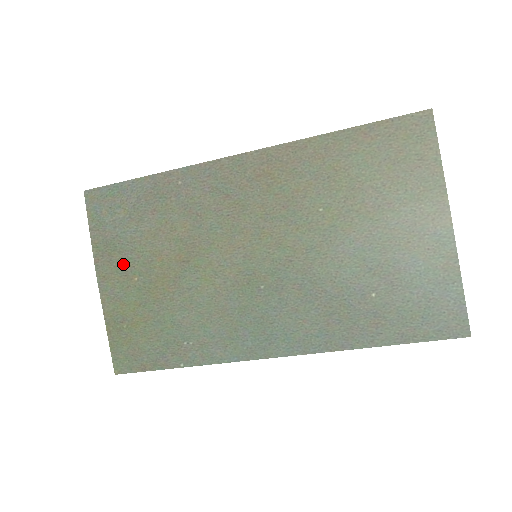
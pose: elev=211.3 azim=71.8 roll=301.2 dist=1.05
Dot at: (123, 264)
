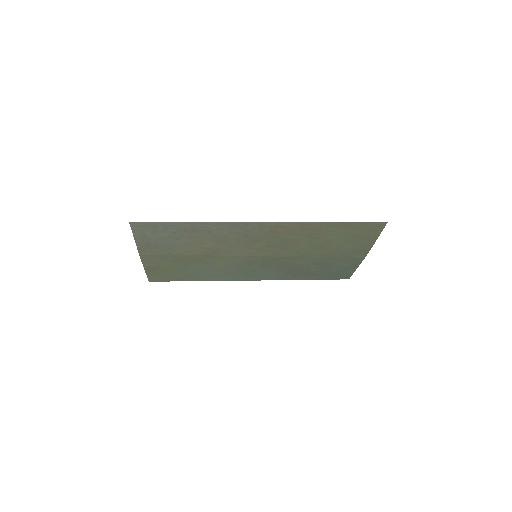
Dot at: (162, 253)
